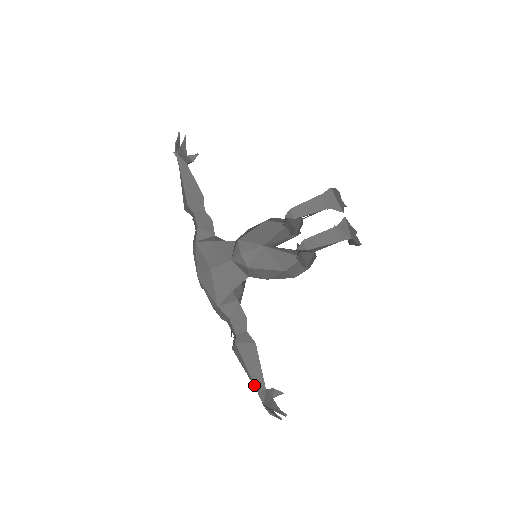
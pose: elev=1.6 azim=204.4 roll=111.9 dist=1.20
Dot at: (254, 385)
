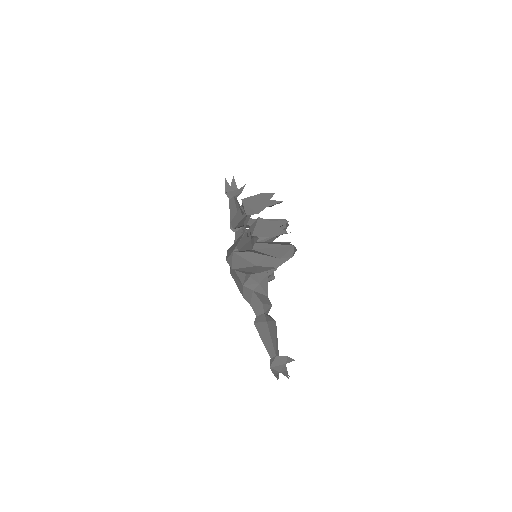
Dot at: (269, 353)
